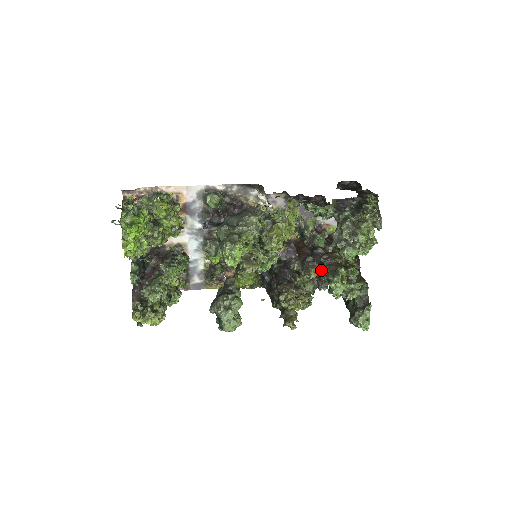
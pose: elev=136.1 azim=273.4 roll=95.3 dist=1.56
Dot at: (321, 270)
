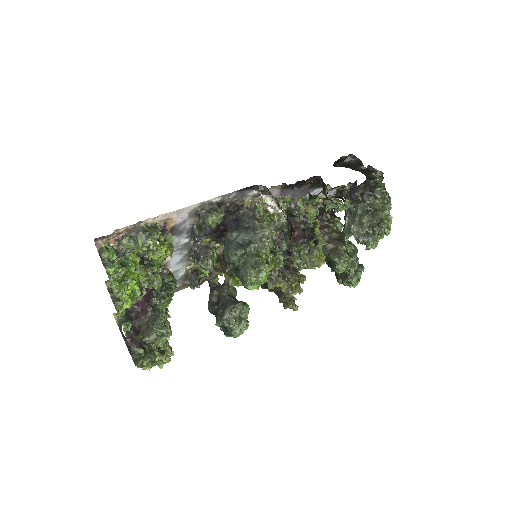
Dot at: occluded
